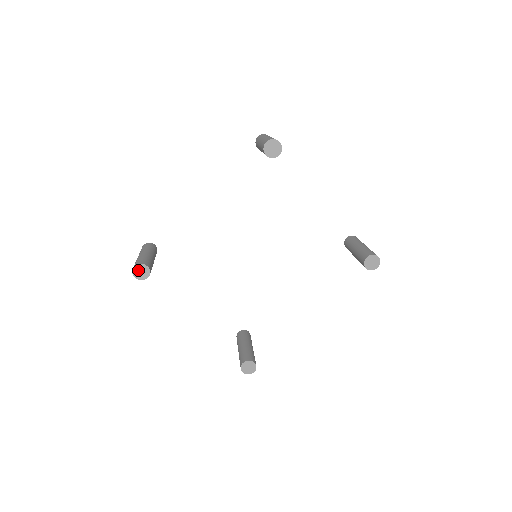
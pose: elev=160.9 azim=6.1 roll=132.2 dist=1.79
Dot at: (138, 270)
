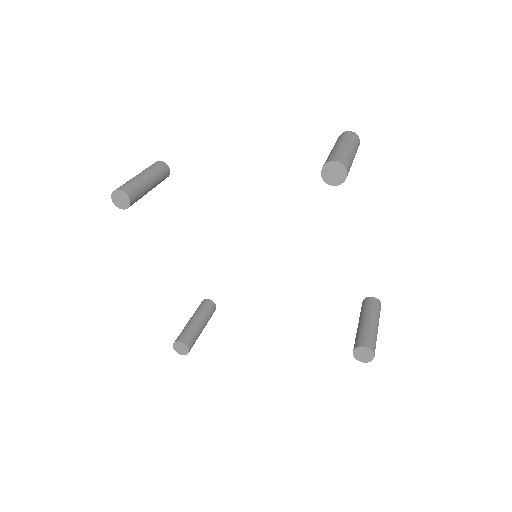
Dot at: (119, 196)
